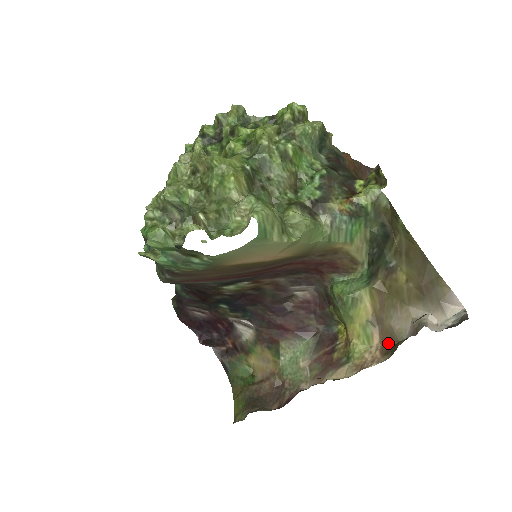
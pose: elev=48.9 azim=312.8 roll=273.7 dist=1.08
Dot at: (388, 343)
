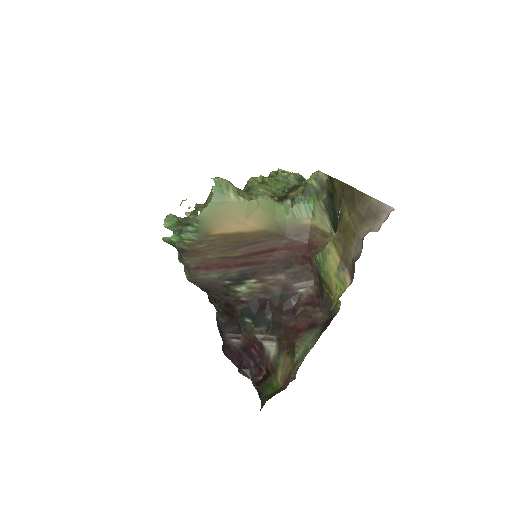
Dot at: (353, 273)
